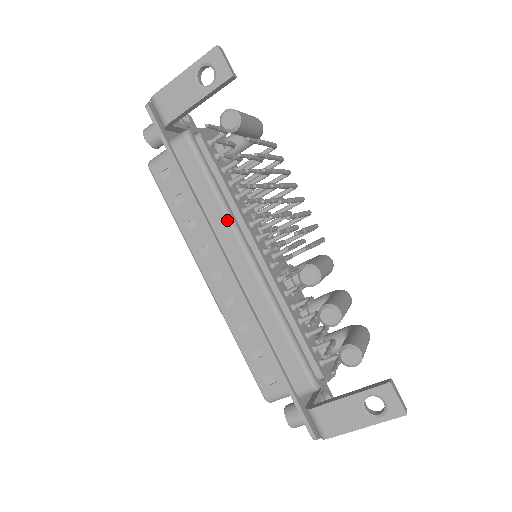
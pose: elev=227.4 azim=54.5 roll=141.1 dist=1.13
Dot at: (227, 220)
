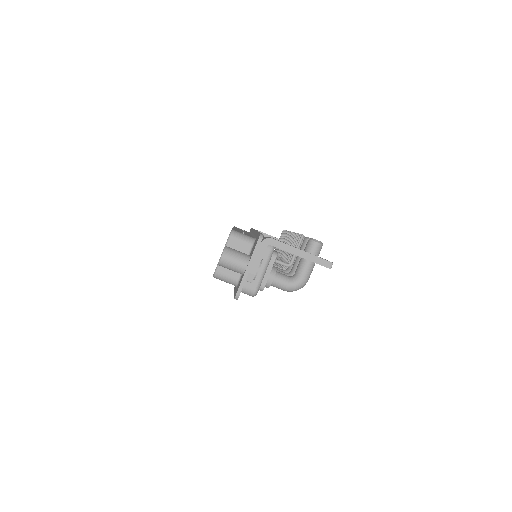
Dot at: occluded
